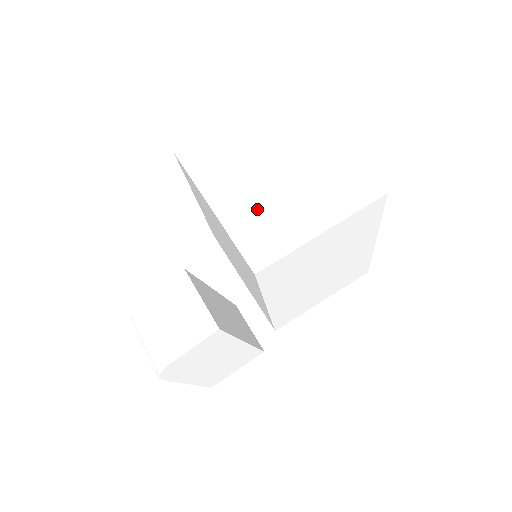
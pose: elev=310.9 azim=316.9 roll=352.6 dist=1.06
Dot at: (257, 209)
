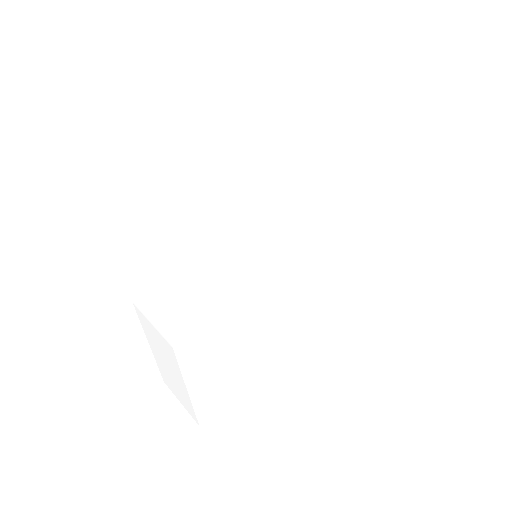
Dot at: (277, 168)
